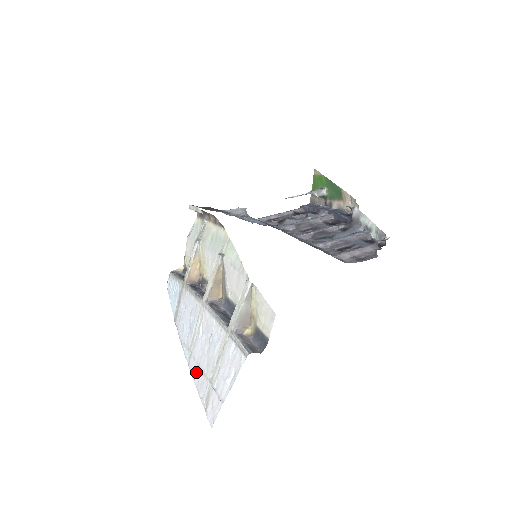
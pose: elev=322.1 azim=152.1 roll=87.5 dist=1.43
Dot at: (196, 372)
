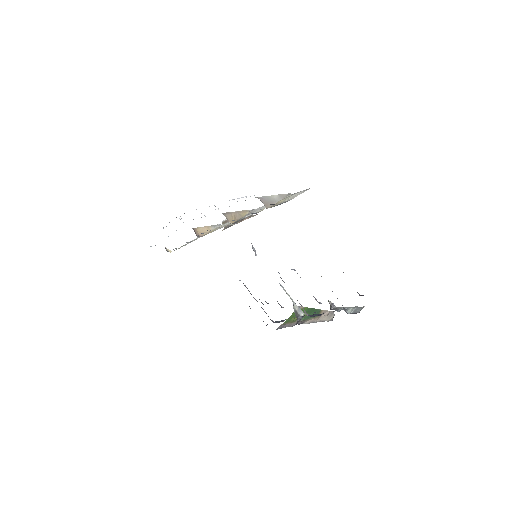
Dot at: occluded
